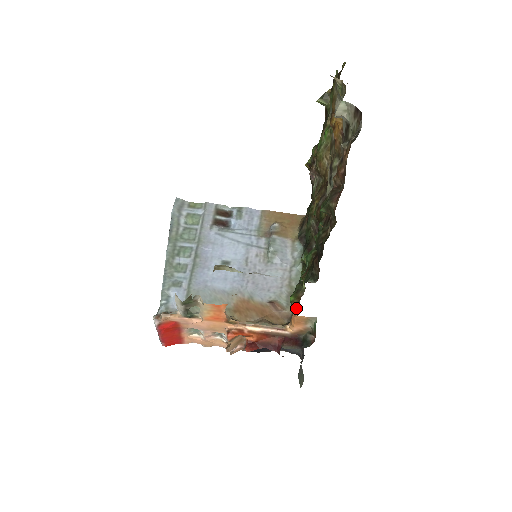
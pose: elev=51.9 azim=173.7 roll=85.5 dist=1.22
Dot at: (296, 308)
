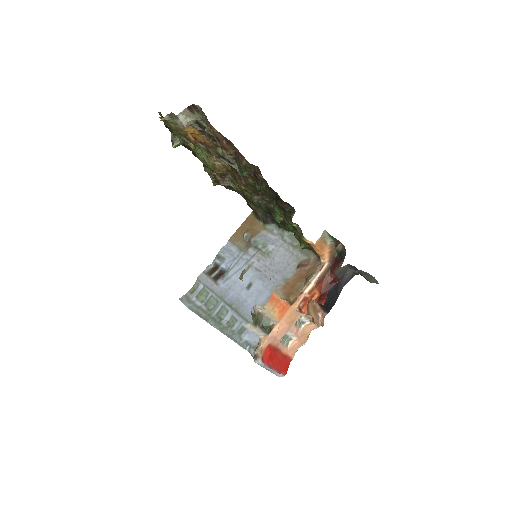
Dot at: (308, 240)
